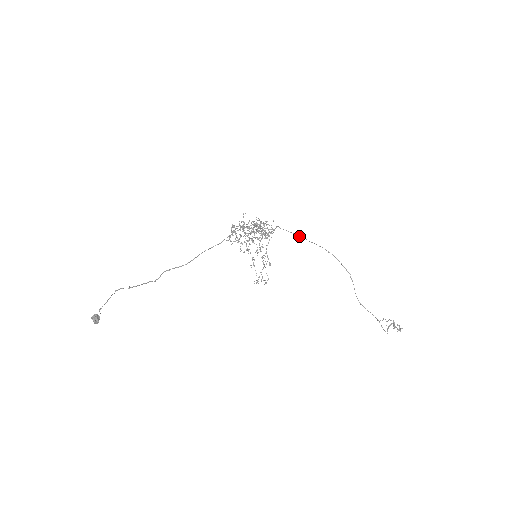
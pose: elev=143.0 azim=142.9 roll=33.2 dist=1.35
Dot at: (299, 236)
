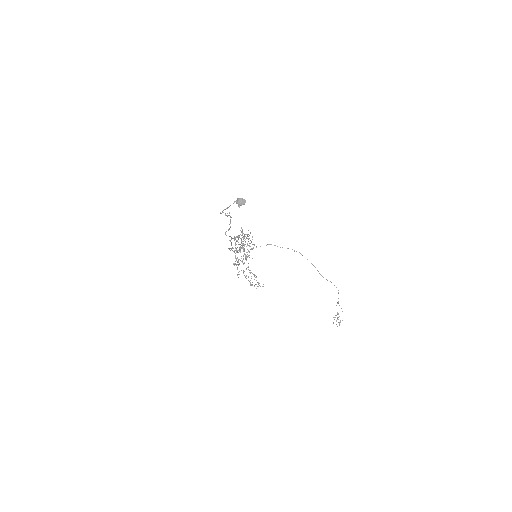
Dot at: (274, 245)
